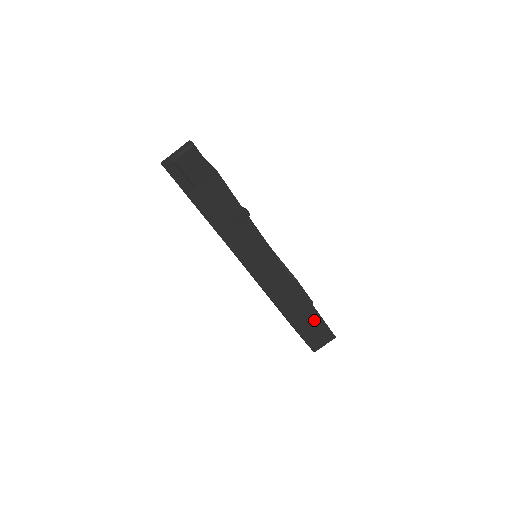
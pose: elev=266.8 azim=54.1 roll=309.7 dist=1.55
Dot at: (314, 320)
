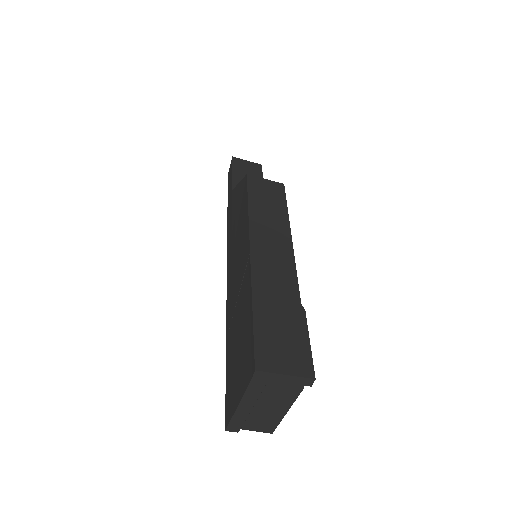
Dot at: occluded
